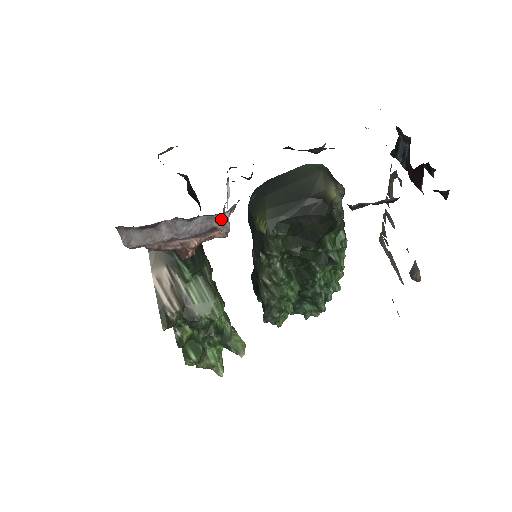
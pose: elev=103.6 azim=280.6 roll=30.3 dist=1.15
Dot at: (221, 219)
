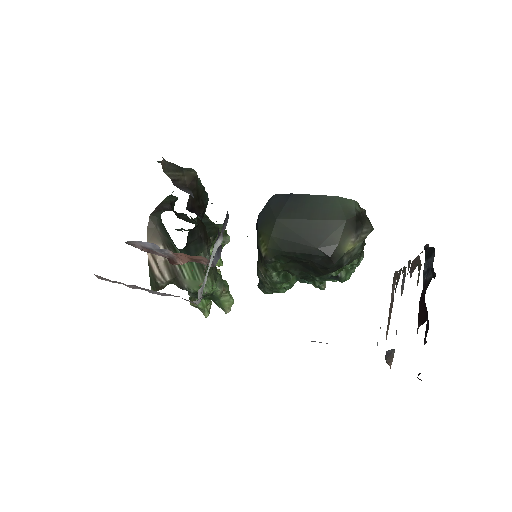
Dot at: (189, 301)
